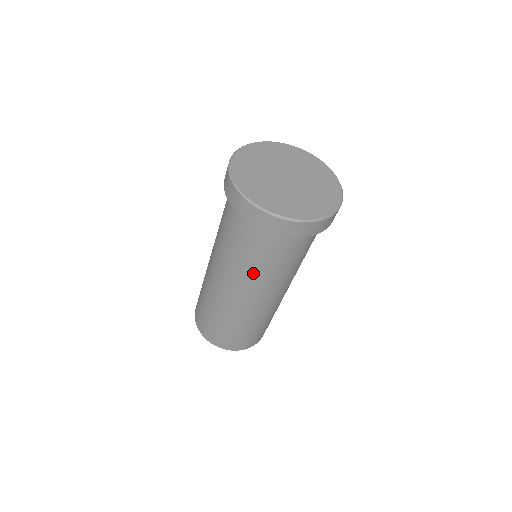
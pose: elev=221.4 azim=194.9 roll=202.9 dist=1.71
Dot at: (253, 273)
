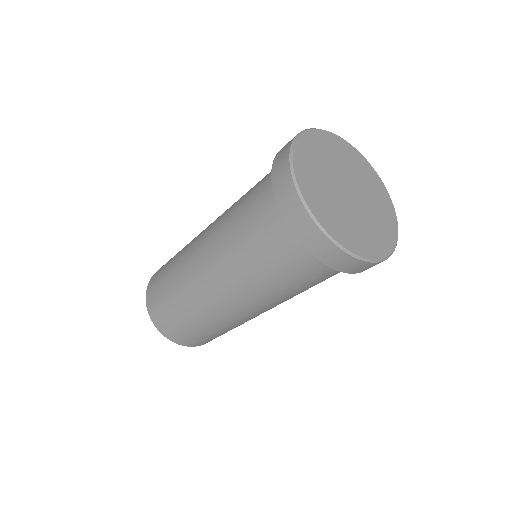
Dot at: occluded
